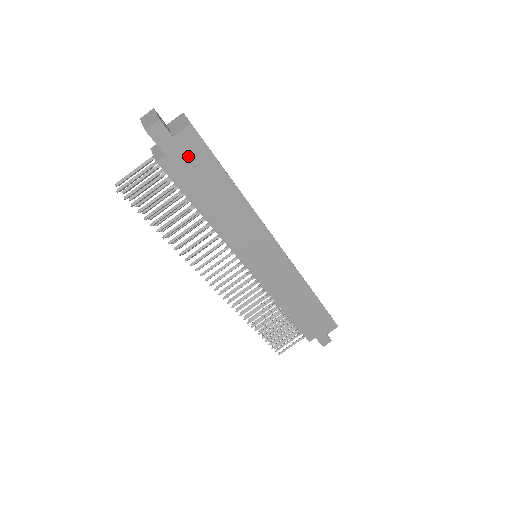
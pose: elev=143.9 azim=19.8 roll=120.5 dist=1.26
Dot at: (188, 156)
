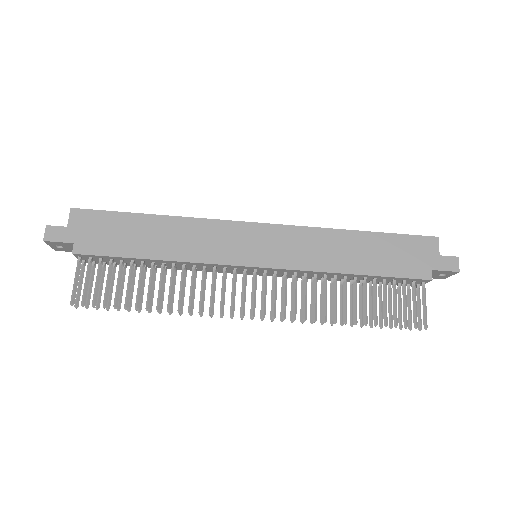
Dot at: (92, 229)
